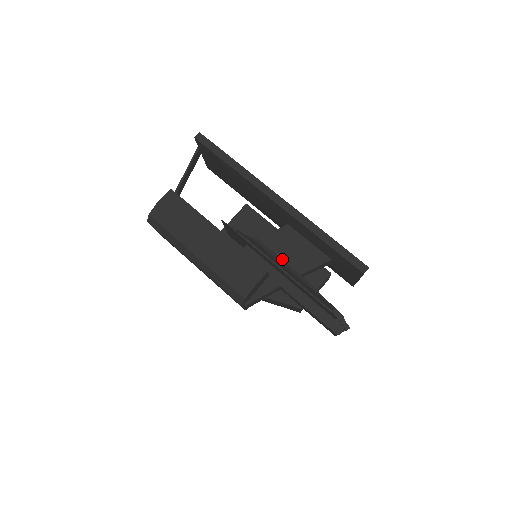
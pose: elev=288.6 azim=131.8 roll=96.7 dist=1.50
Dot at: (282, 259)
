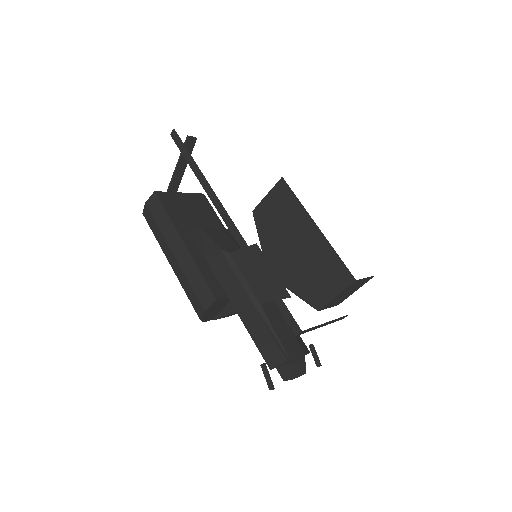
Dot at: (247, 282)
